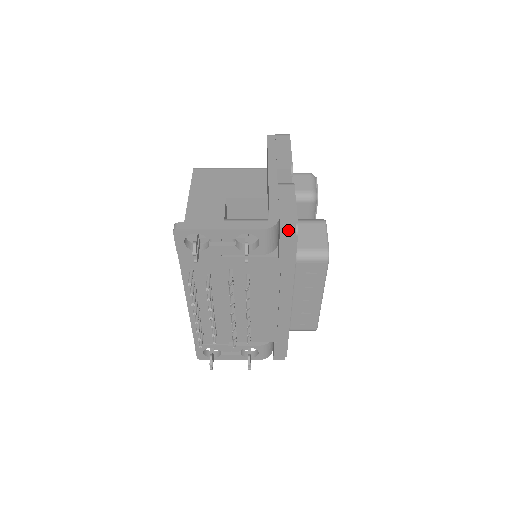
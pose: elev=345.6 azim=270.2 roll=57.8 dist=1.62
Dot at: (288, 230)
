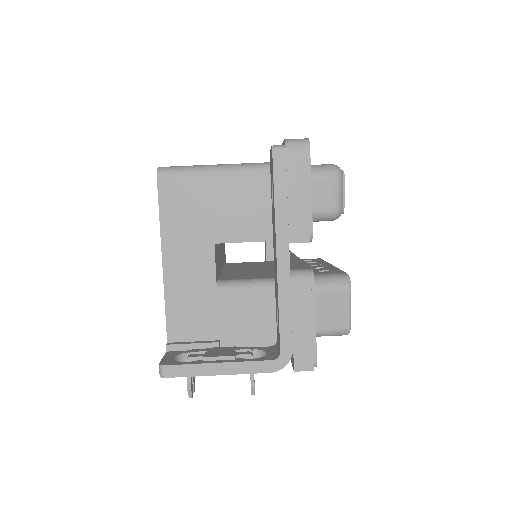
Dot at: (304, 370)
